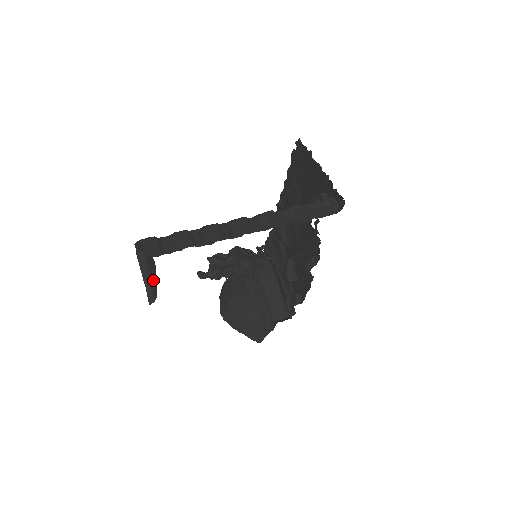
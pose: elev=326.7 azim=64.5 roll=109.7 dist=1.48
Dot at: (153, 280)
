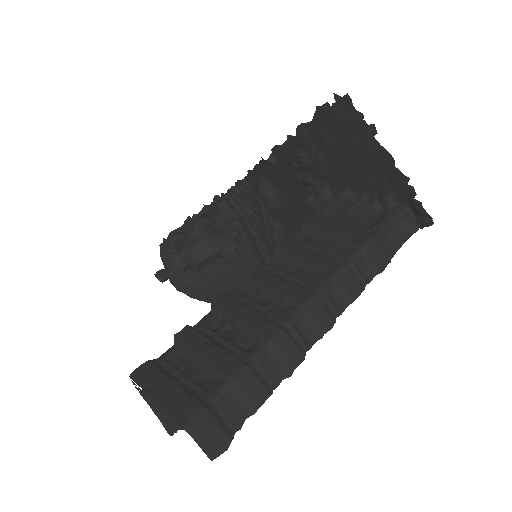
Dot at: occluded
